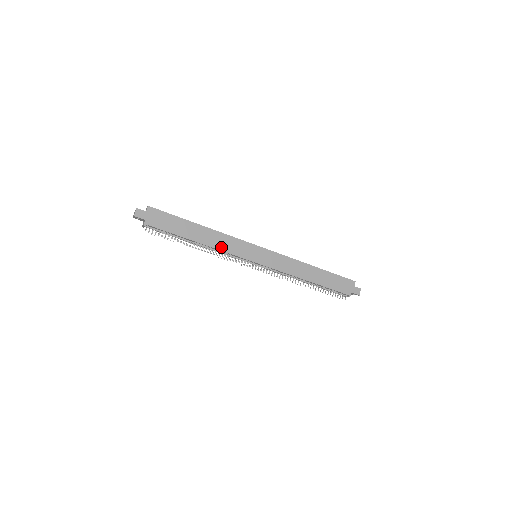
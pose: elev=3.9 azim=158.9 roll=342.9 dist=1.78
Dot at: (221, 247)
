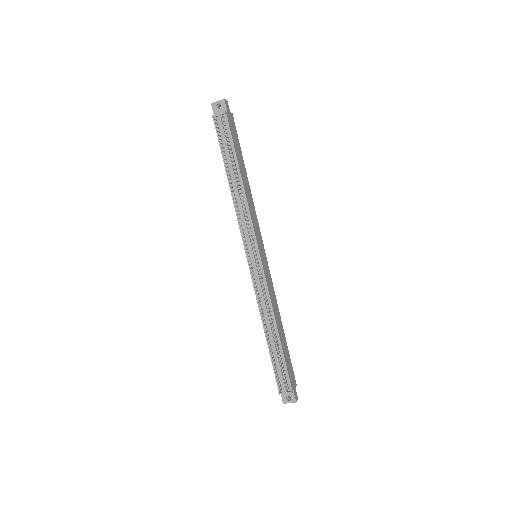
Dot at: (250, 208)
